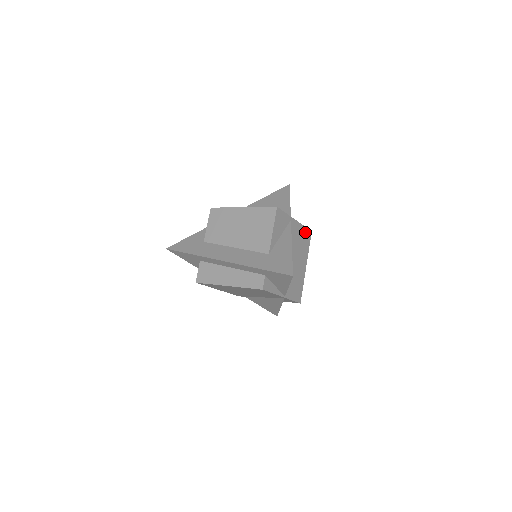
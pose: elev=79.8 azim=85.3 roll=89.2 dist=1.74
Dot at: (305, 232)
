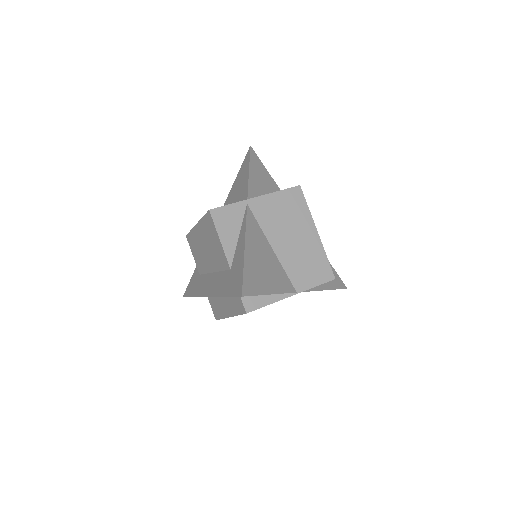
Dot at: (287, 196)
